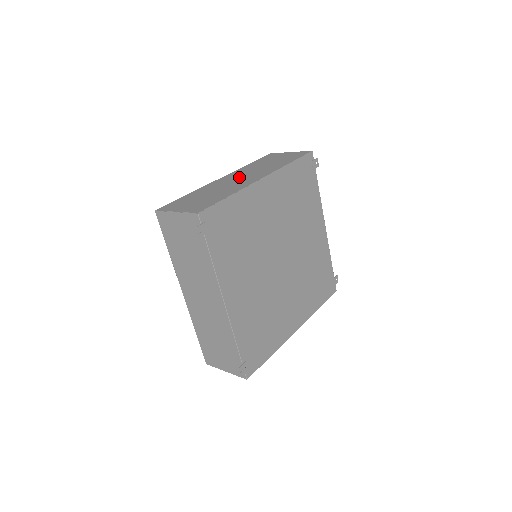
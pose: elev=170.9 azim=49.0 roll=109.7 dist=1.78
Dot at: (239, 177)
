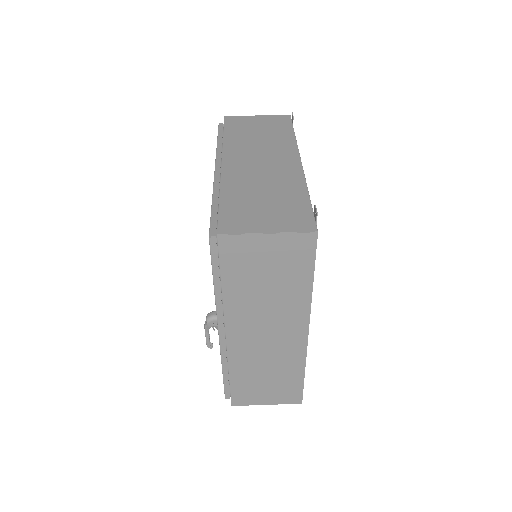
Dot at: (263, 334)
